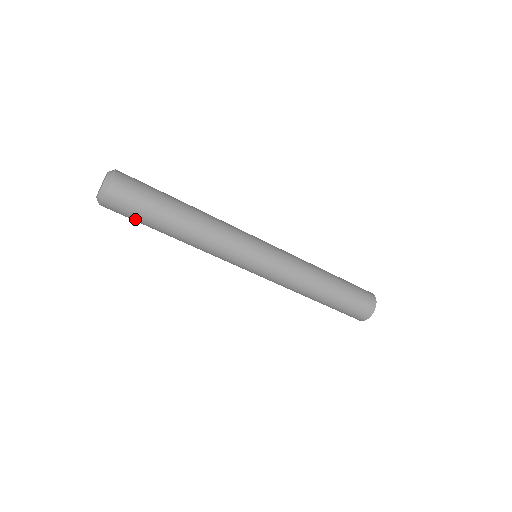
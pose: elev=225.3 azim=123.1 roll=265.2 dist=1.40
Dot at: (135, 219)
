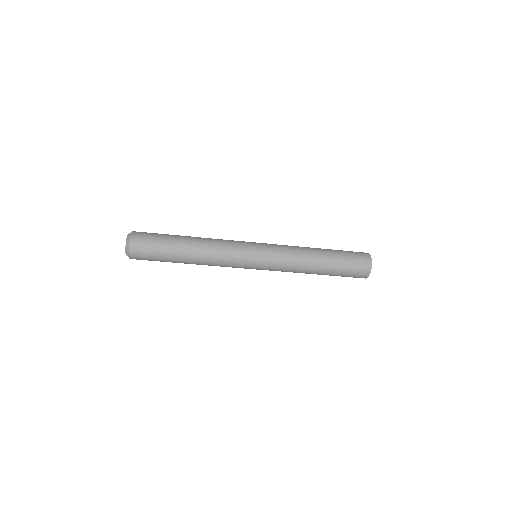
Dot at: occluded
